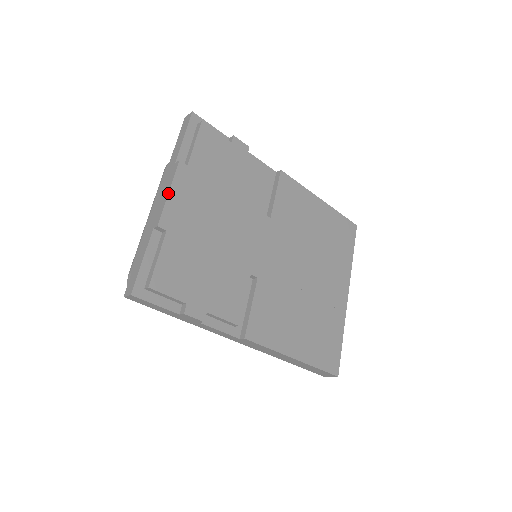
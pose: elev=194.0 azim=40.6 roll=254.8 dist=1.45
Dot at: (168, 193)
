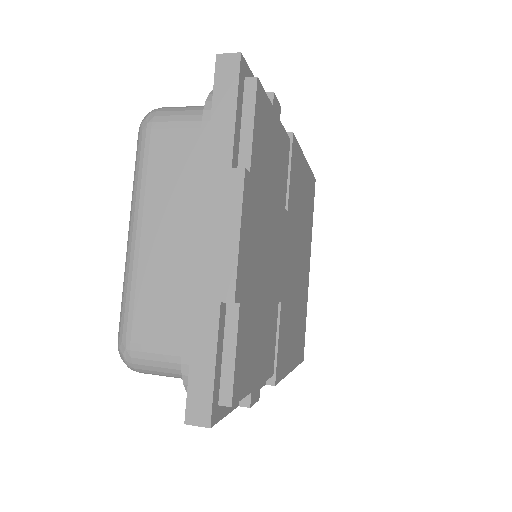
Dot at: (239, 237)
